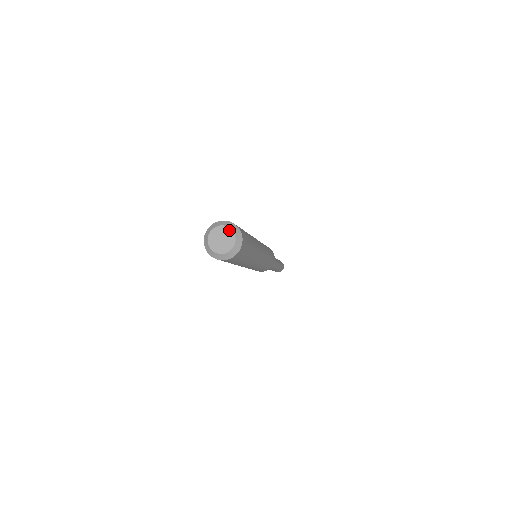
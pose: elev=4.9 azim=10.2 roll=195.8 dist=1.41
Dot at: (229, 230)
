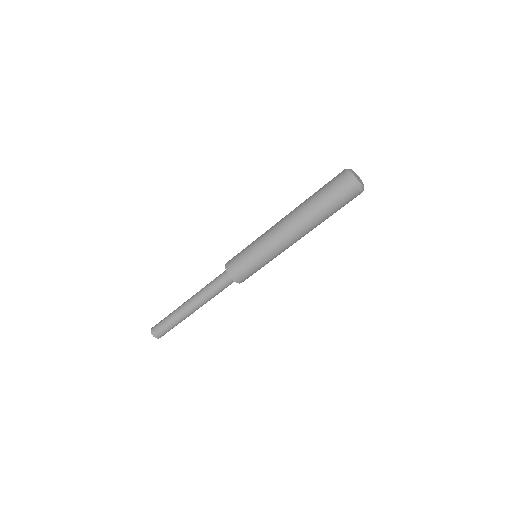
Dot at: occluded
